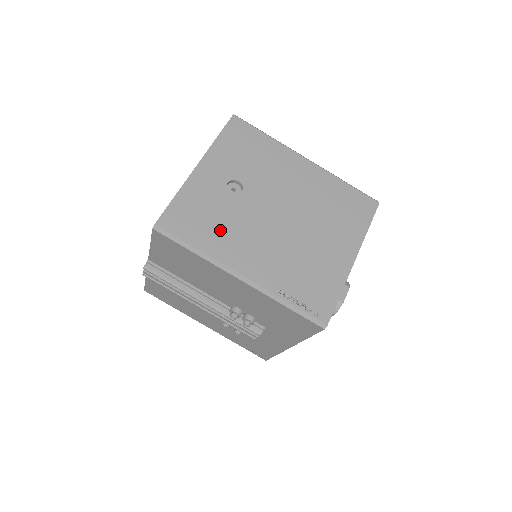
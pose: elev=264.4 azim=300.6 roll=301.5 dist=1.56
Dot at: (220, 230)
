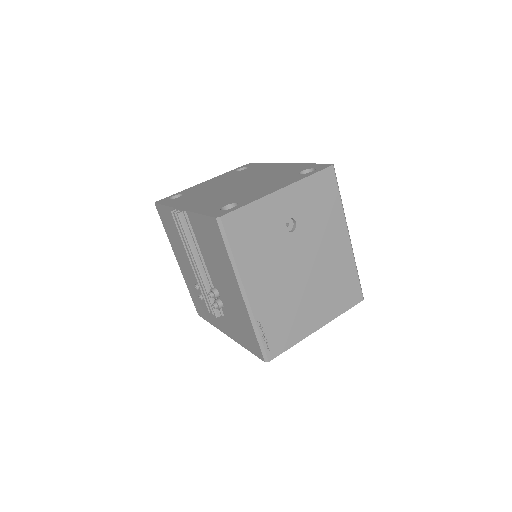
Dot at: (257, 252)
